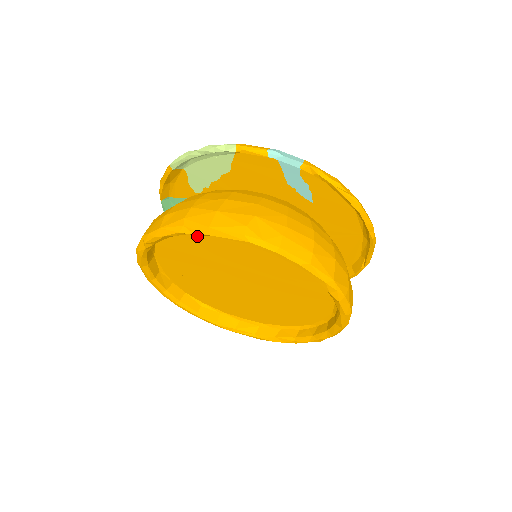
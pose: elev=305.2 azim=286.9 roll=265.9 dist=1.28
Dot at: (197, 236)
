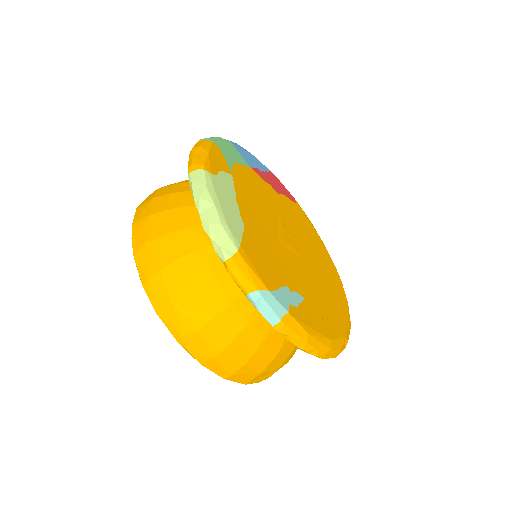
Dot at: occluded
